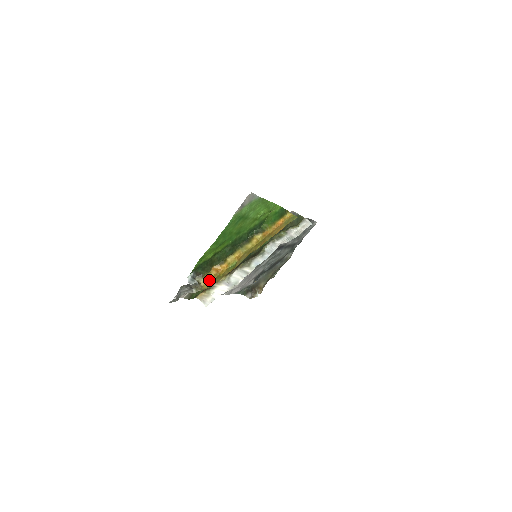
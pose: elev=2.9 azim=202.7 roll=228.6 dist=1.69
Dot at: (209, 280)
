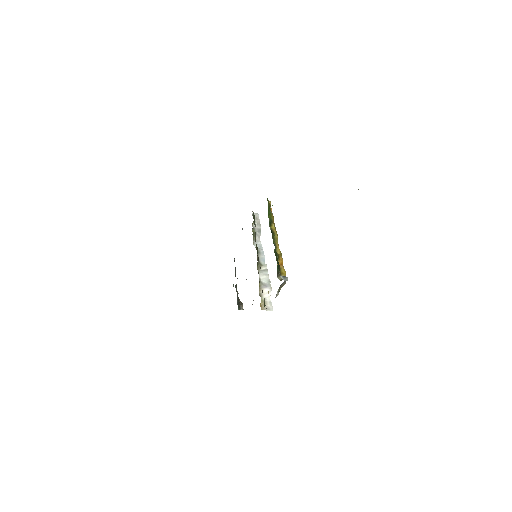
Dot at: (285, 274)
